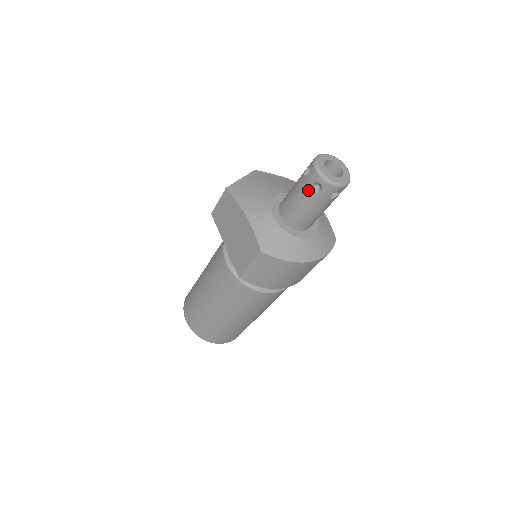
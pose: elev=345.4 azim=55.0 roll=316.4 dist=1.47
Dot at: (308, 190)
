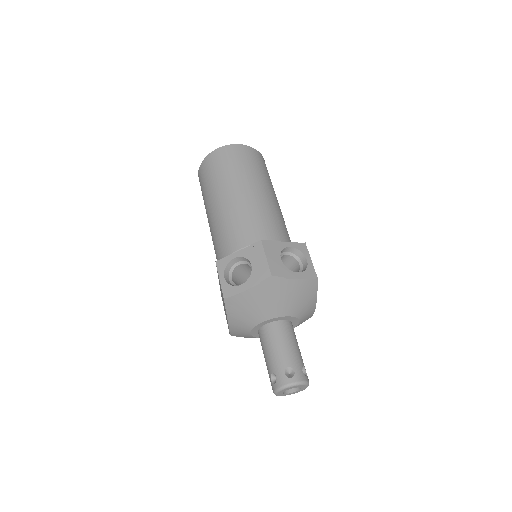
Dot at: occluded
